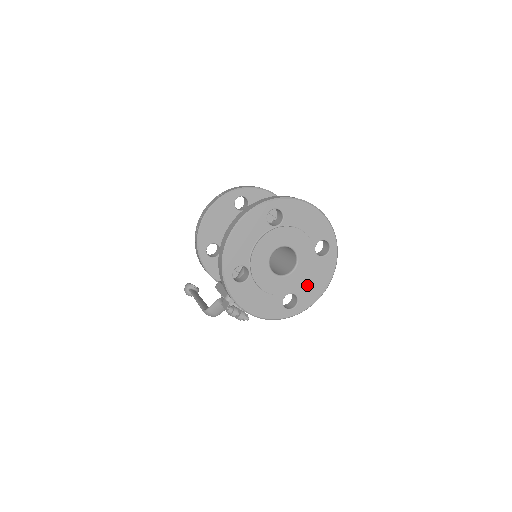
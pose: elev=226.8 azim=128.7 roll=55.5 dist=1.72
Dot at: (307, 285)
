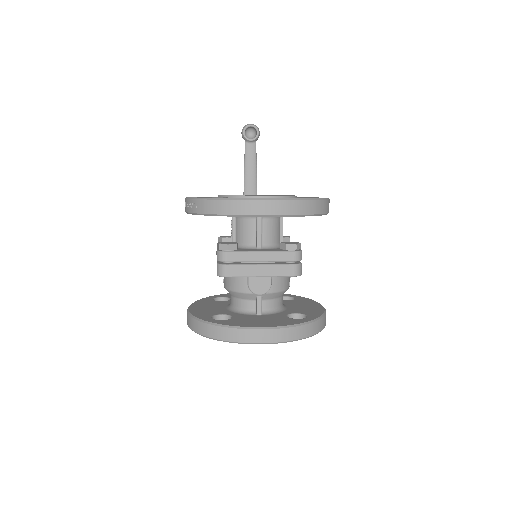
Dot at: occluded
